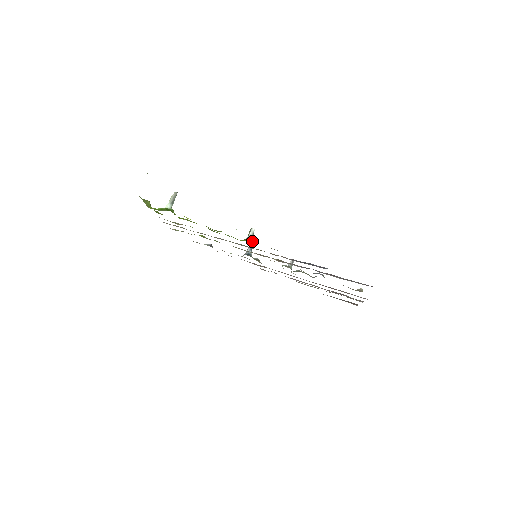
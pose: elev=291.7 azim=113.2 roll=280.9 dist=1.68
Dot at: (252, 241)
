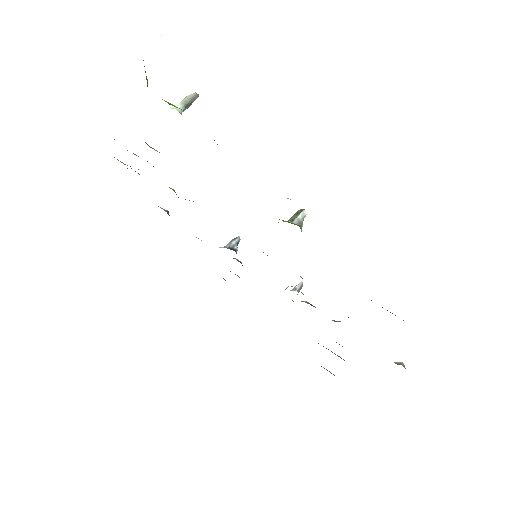
Dot at: (301, 229)
